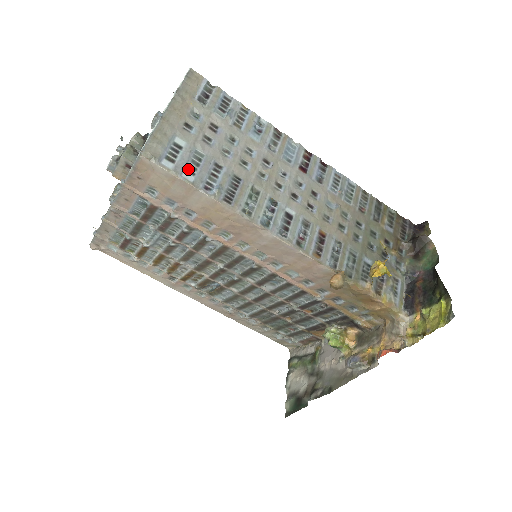
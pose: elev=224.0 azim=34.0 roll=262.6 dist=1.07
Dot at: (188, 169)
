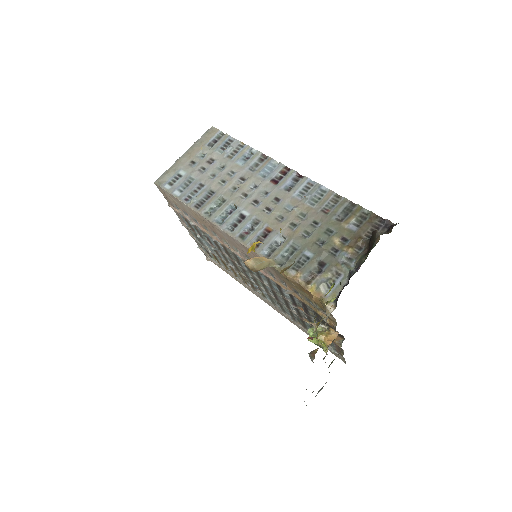
Dot at: (179, 189)
